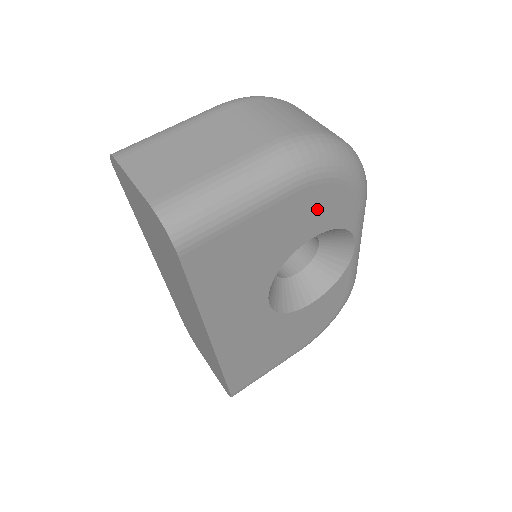
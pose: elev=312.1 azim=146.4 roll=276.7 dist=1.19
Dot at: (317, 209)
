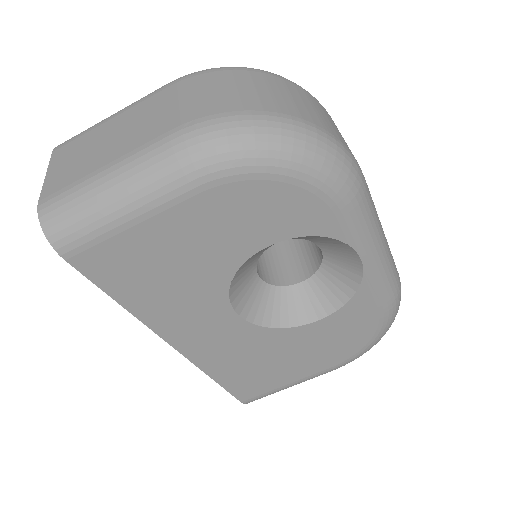
Dot at: (254, 212)
